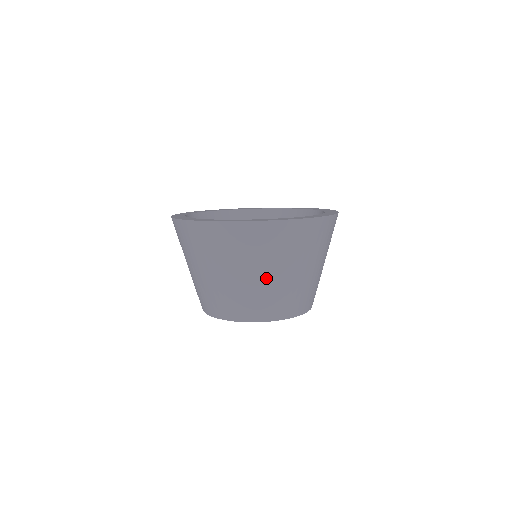
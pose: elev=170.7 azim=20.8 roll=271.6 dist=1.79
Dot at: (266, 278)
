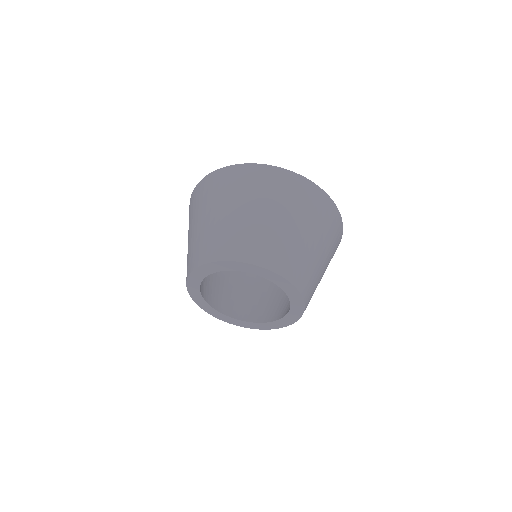
Dot at: (265, 218)
